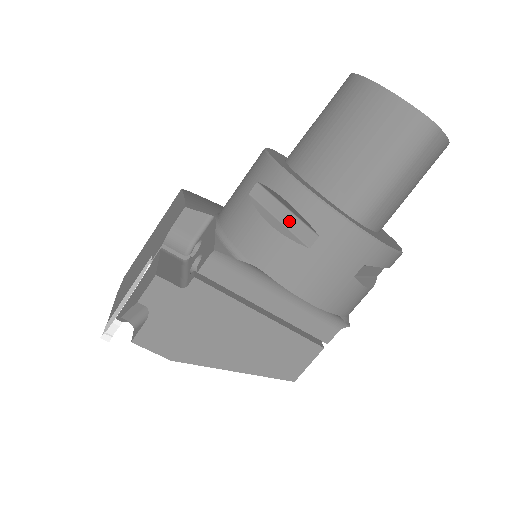
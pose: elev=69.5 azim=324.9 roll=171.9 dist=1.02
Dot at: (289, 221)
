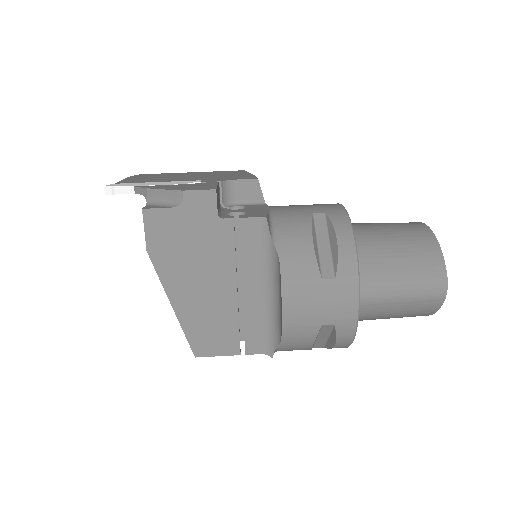
Dot at: (324, 252)
